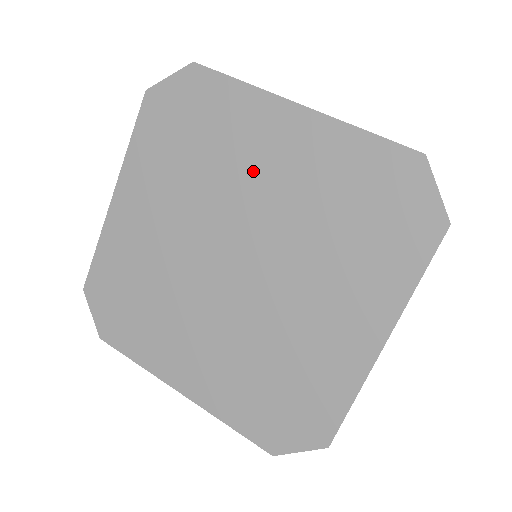
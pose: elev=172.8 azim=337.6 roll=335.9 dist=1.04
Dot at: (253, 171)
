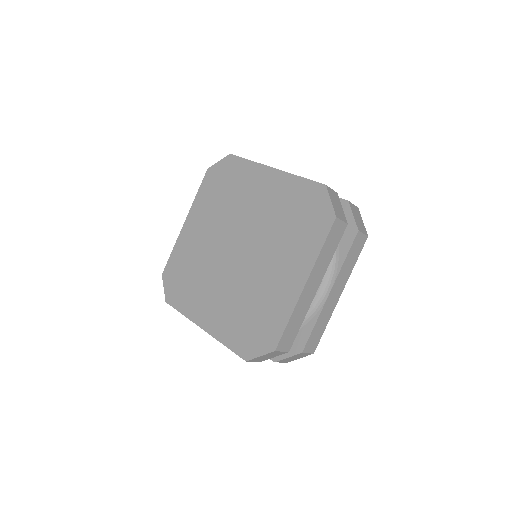
Dot at: (251, 202)
